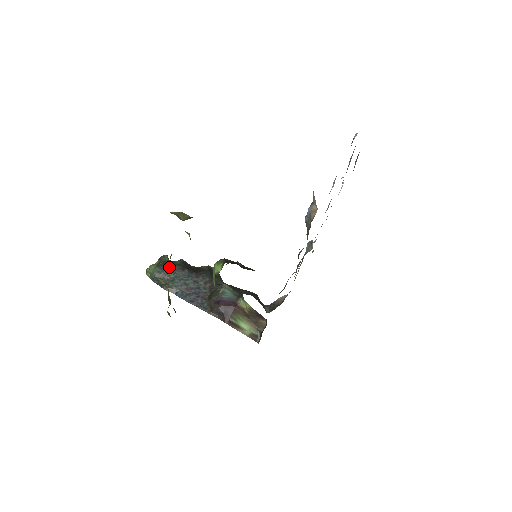
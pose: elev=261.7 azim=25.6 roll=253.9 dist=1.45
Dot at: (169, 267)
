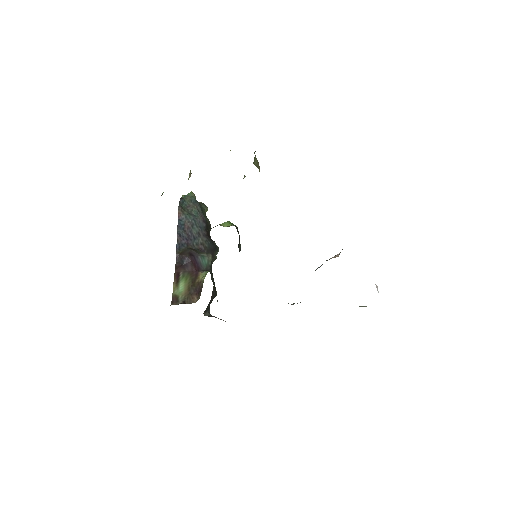
Dot at: (200, 209)
